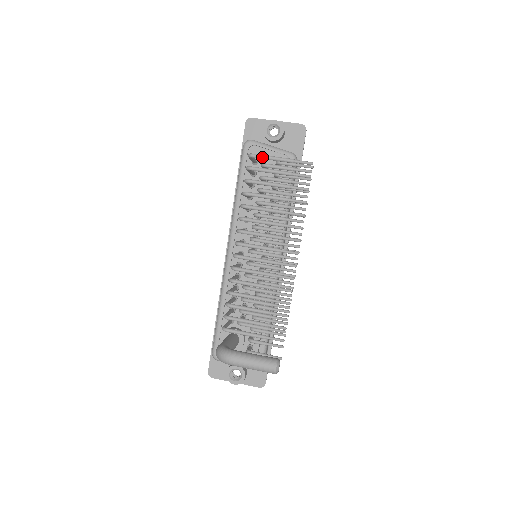
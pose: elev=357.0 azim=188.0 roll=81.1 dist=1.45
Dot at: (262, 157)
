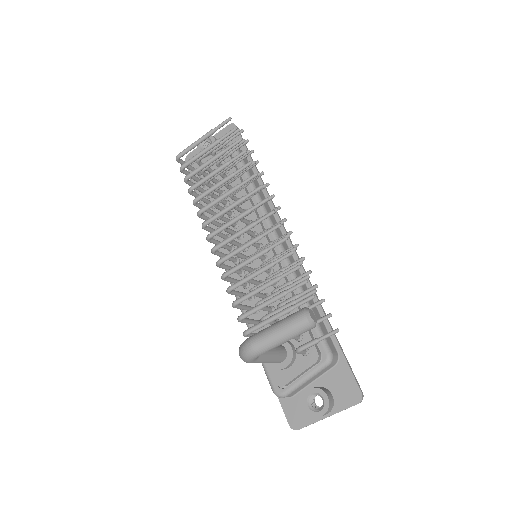
Dot at: (186, 150)
